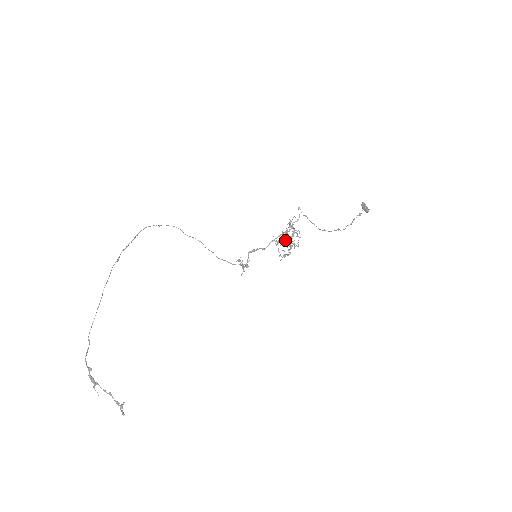
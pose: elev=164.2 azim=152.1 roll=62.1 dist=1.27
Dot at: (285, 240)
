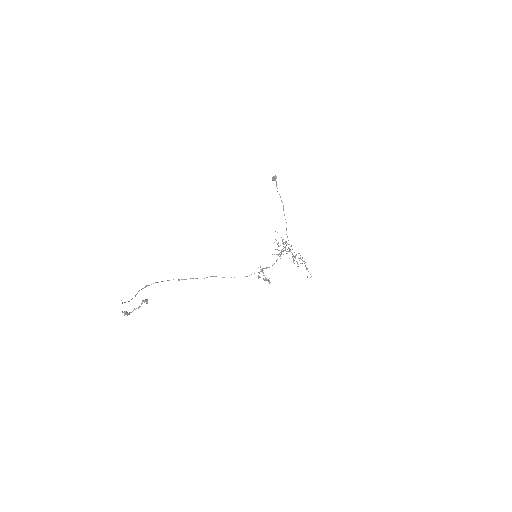
Dot at: (297, 262)
